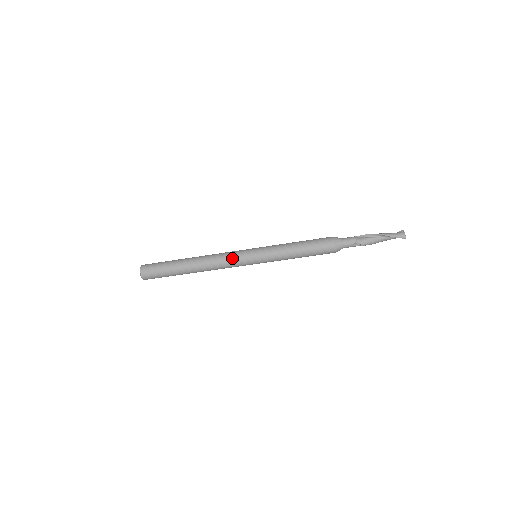
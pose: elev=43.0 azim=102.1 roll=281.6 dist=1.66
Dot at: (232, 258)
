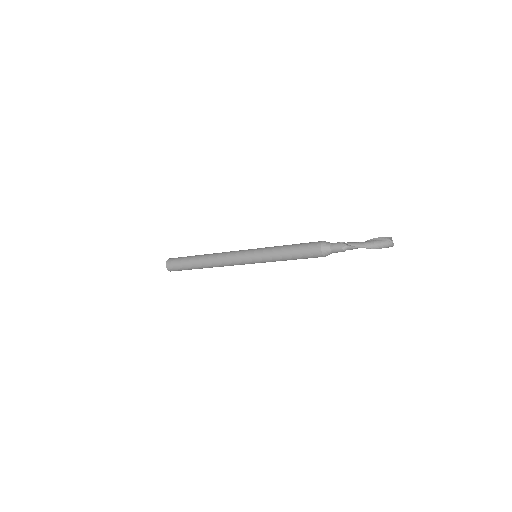
Dot at: occluded
